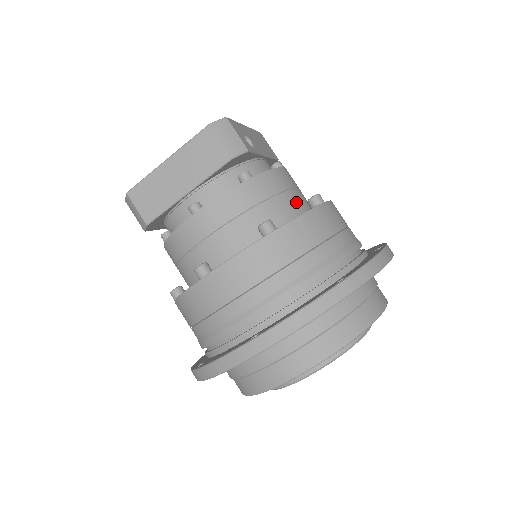
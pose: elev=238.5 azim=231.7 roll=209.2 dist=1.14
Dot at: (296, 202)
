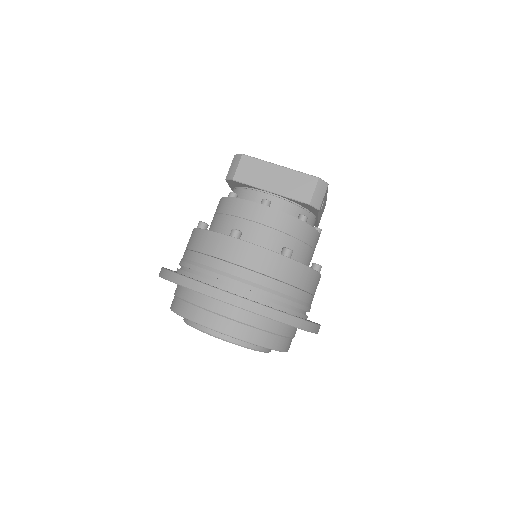
Dot at: (308, 257)
